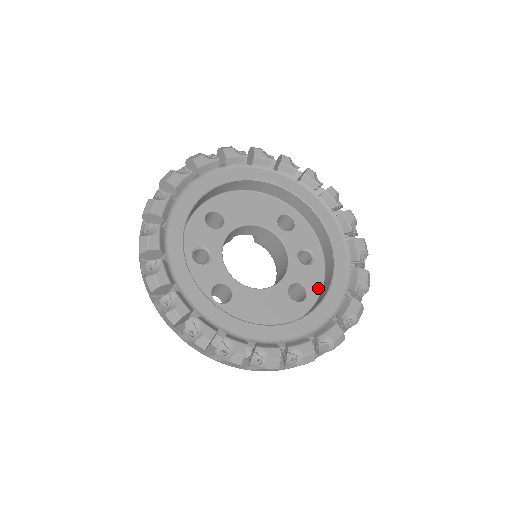
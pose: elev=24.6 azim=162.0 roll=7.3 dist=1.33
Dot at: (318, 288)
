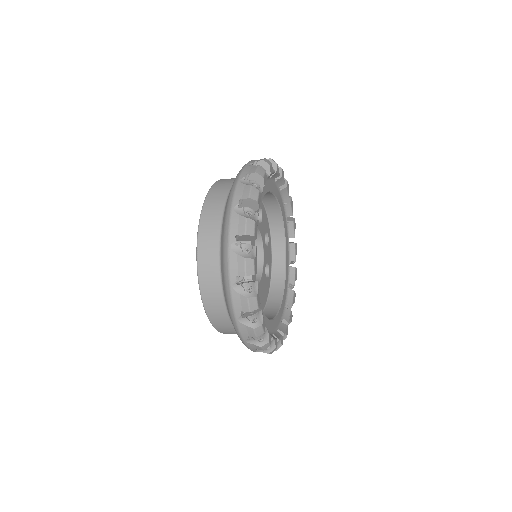
Dot at: (271, 261)
